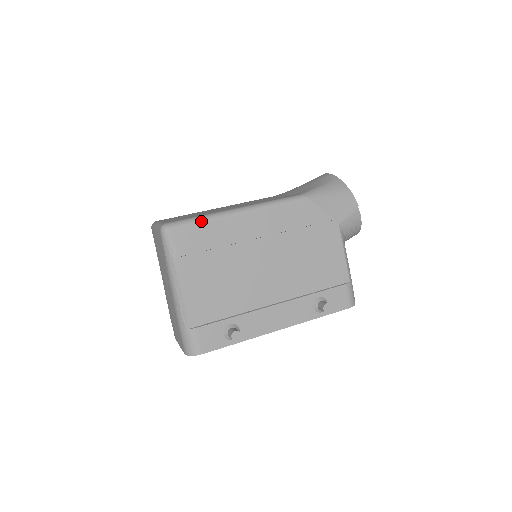
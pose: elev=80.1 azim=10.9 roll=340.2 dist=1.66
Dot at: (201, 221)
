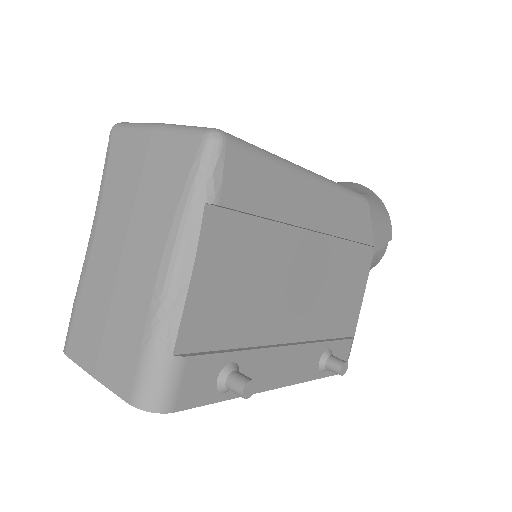
Dot at: (269, 159)
